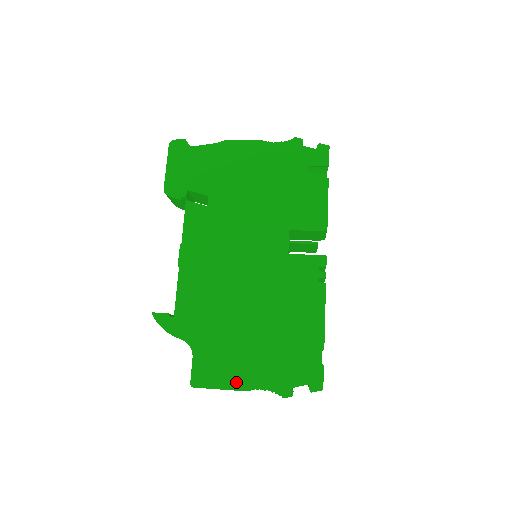
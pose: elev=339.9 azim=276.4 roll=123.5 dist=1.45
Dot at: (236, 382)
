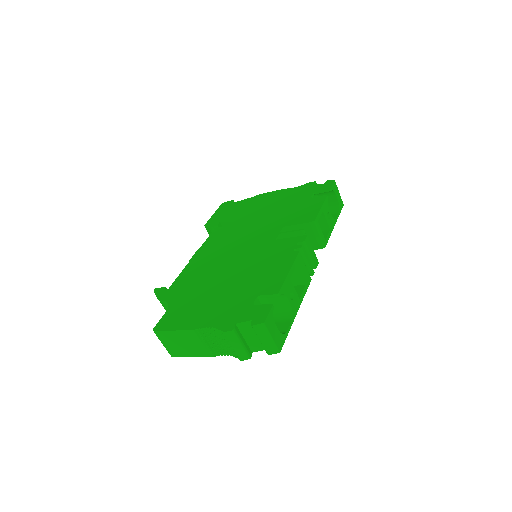
Dot at: (190, 324)
